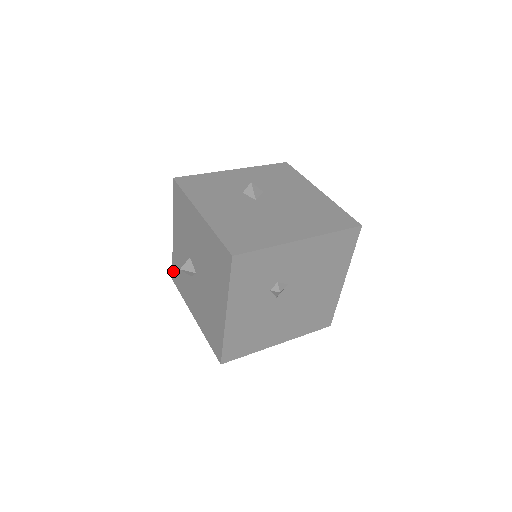
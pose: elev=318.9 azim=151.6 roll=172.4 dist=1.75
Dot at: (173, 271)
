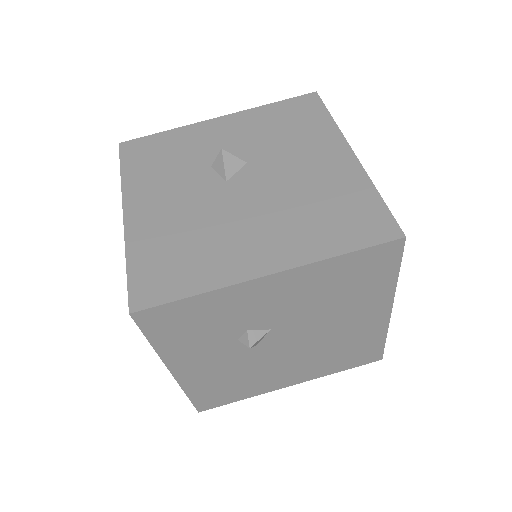
Dot at: occluded
